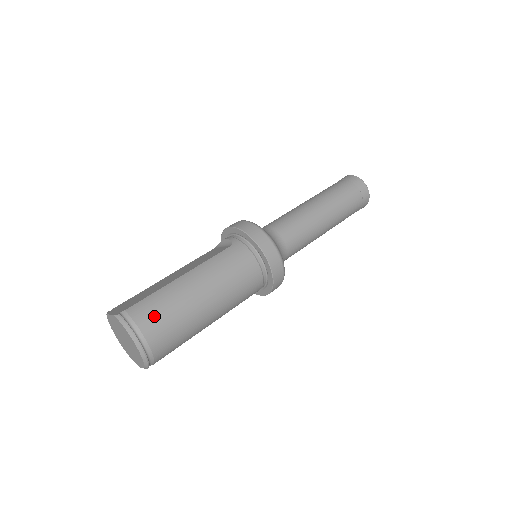
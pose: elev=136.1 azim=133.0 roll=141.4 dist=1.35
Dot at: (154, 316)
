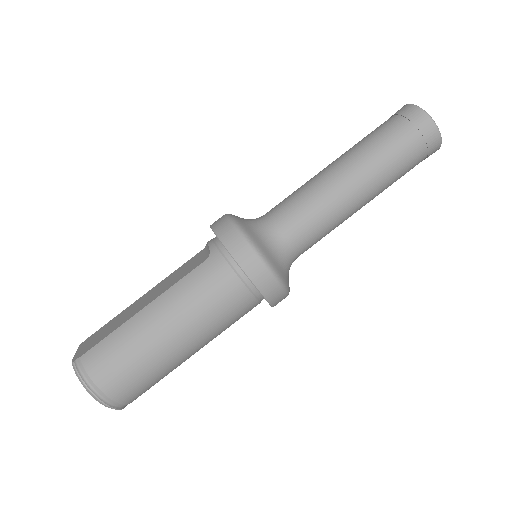
Dot at: (109, 365)
